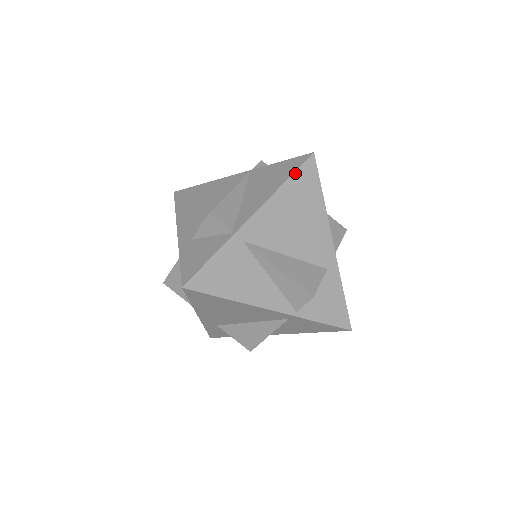
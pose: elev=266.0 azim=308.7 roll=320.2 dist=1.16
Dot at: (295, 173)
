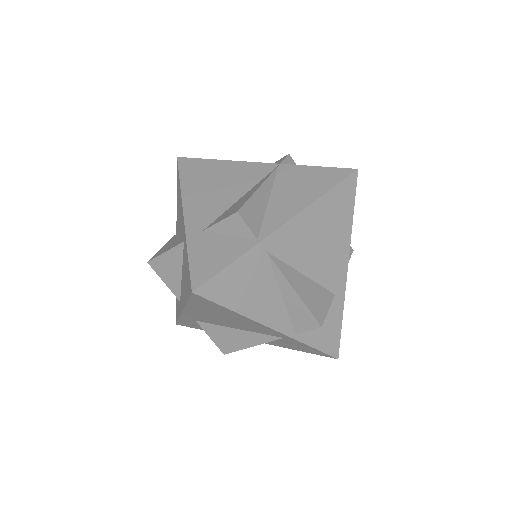
Dot at: (335, 188)
